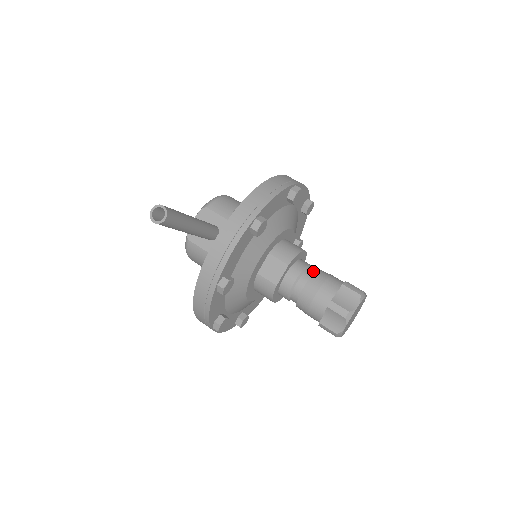
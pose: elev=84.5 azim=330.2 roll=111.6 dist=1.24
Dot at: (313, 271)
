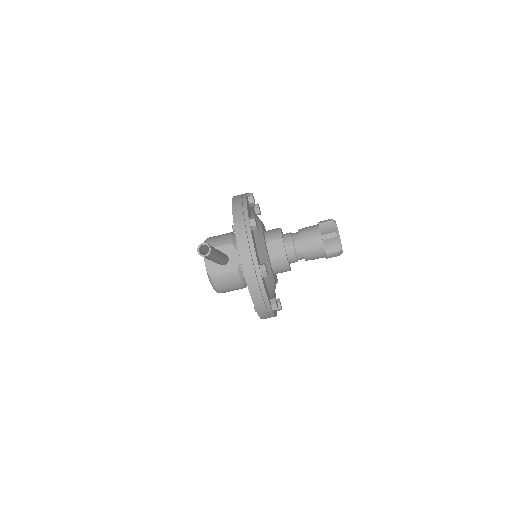
Dot at: (296, 233)
